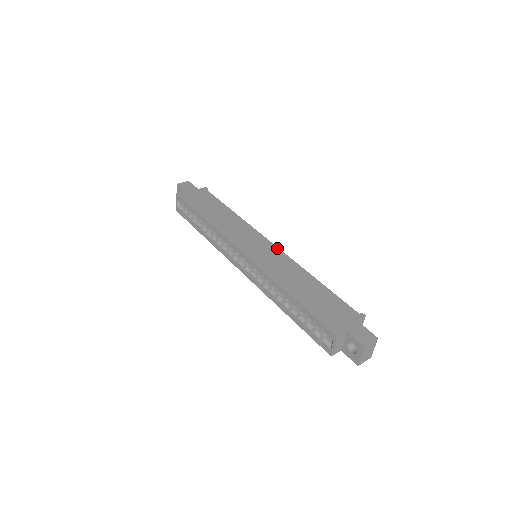
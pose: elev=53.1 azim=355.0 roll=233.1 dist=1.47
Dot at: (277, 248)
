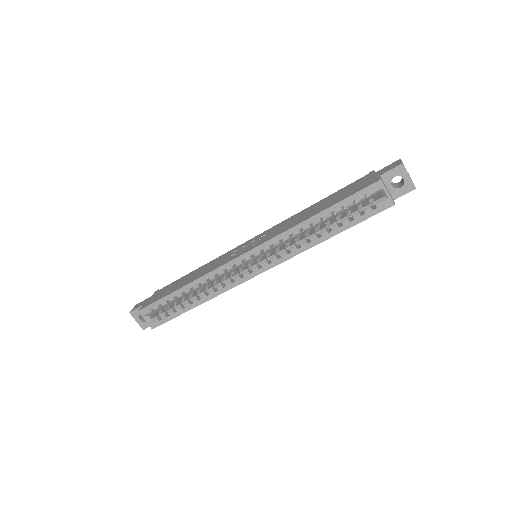
Dot at: (263, 232)
